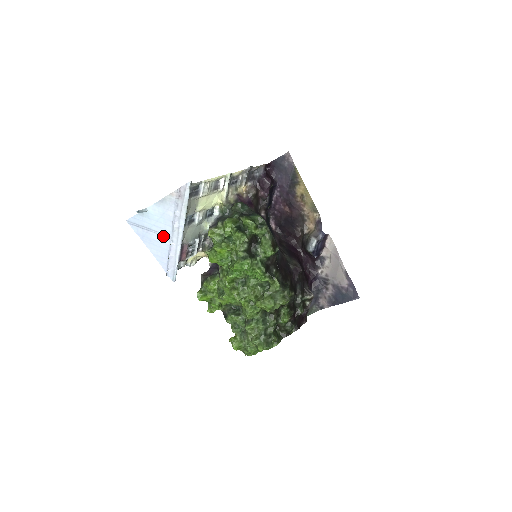
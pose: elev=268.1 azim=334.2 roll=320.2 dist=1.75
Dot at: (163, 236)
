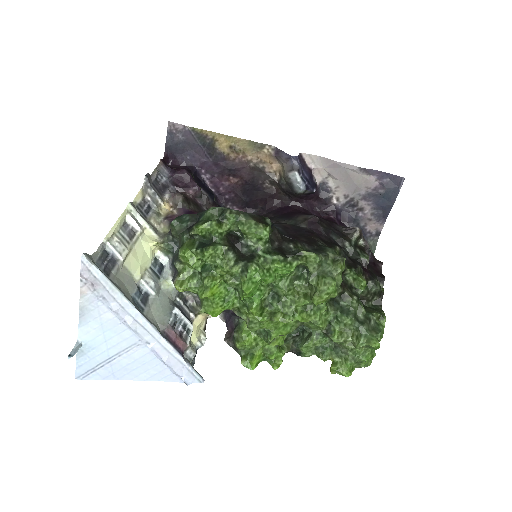
Dot at: (132, 349)
